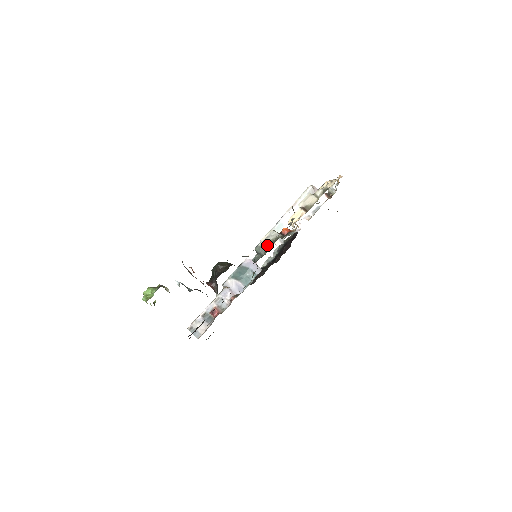
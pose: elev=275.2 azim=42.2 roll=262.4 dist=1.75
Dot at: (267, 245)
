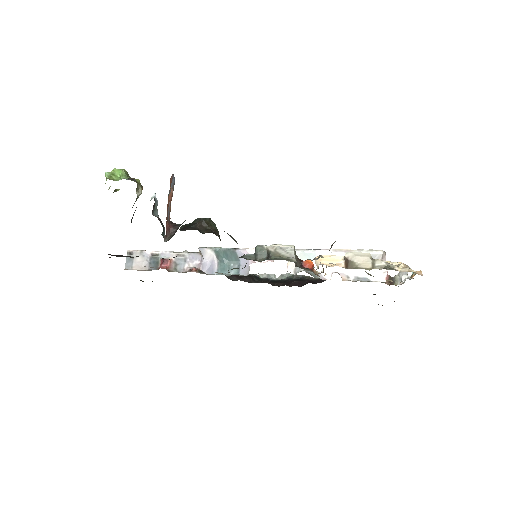
Dot at: (272, 255)
